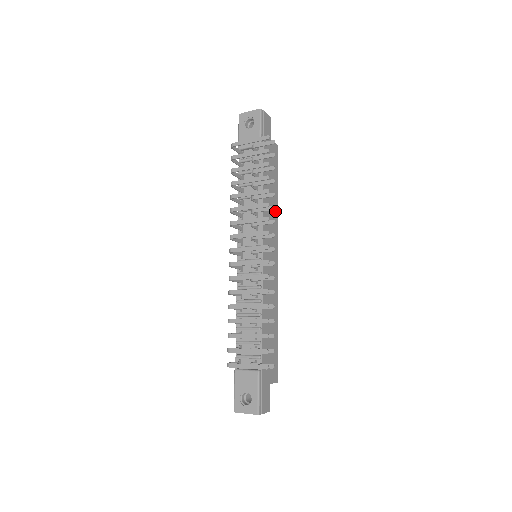
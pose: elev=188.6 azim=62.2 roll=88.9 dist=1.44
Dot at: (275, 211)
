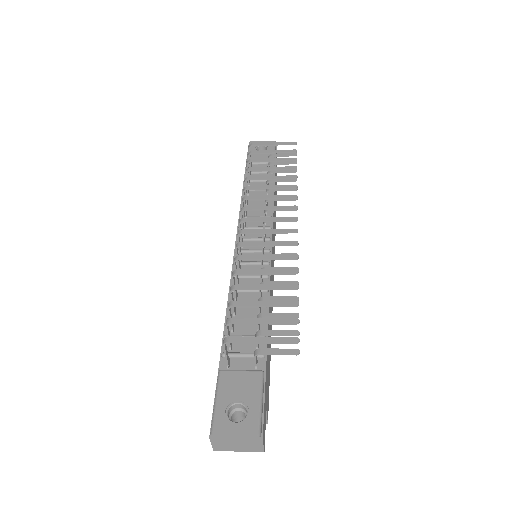
Dot at: occluded
